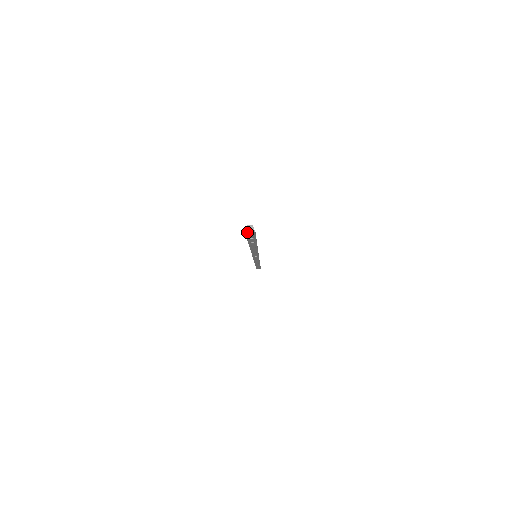
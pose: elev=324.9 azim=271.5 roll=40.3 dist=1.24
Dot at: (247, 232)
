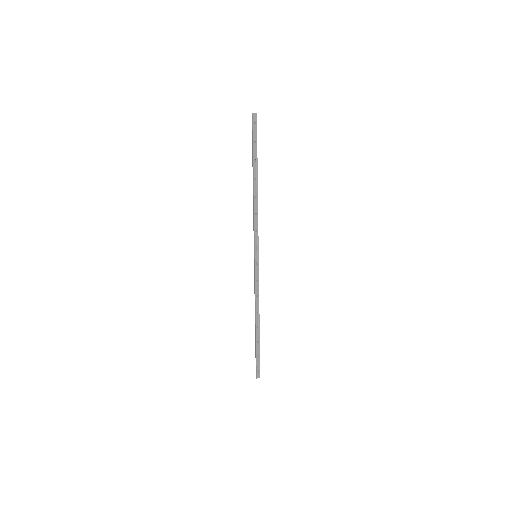
Dot at: (253, 115)
